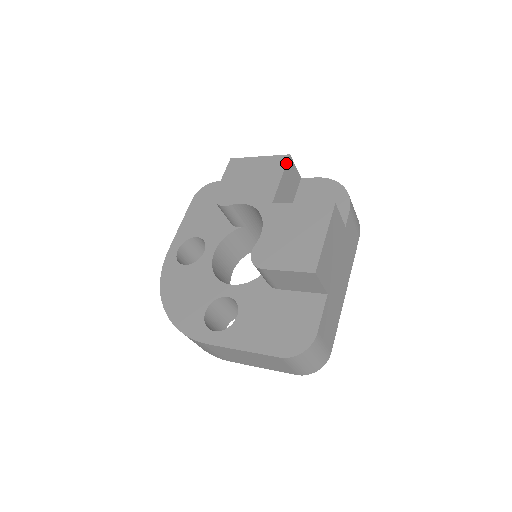
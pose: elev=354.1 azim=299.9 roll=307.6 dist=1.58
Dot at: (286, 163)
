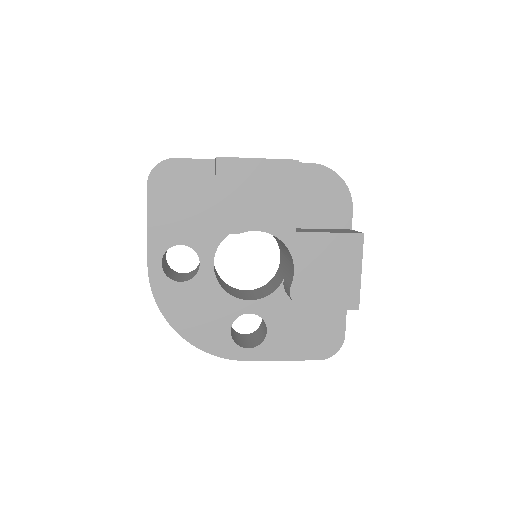
Dot at: occluded
